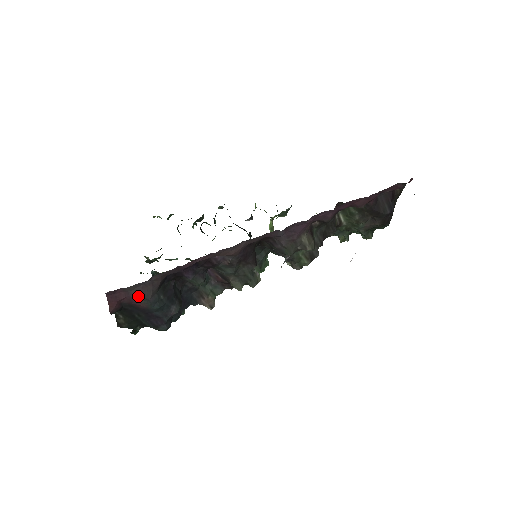
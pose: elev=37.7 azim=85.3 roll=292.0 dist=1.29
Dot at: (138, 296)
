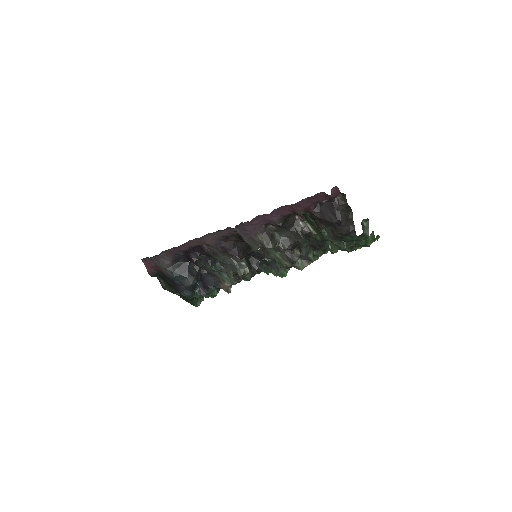
Dot at: (159, 265)
